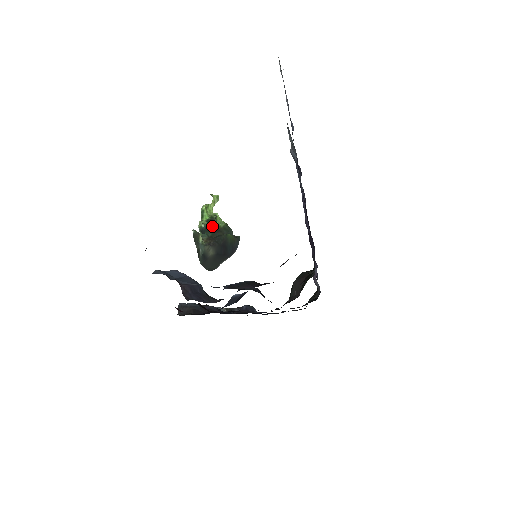
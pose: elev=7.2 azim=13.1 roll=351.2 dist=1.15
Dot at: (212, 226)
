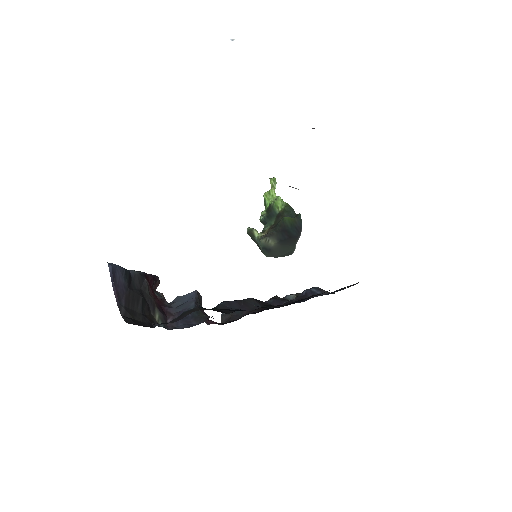
Dot at: (273, 213)
